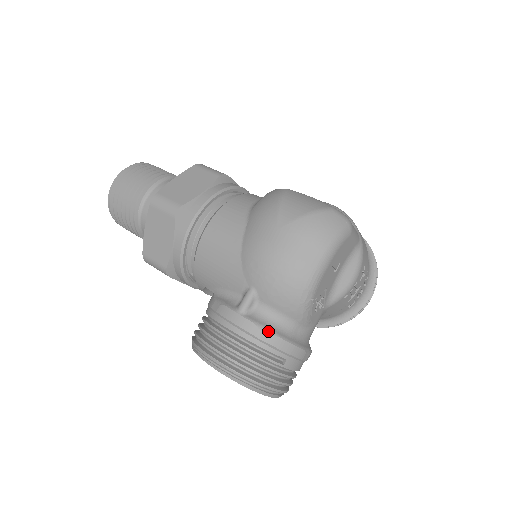
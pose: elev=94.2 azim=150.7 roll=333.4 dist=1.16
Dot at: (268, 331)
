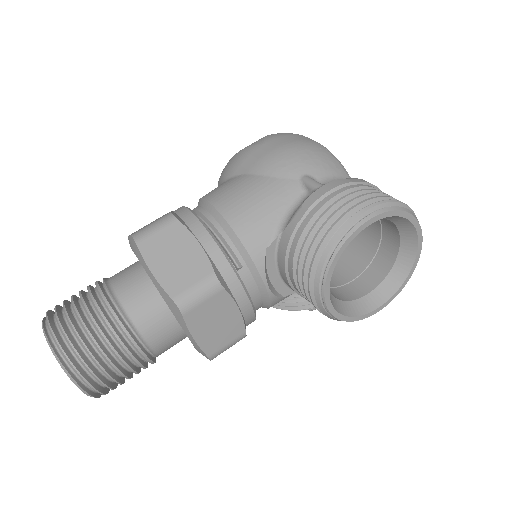
Dot at: (352, 178)
